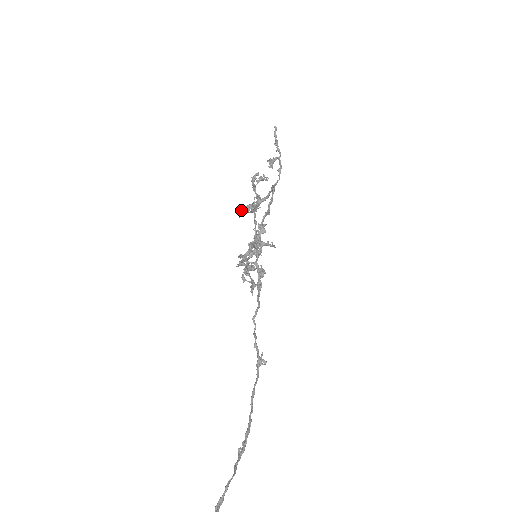
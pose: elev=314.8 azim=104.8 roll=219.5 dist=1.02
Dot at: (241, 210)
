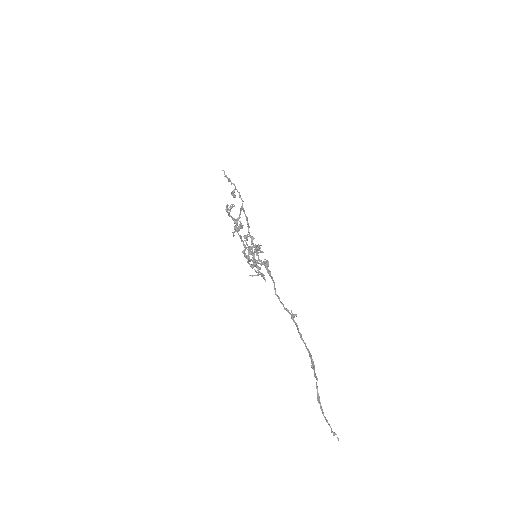
Dot at: (233, 232)
